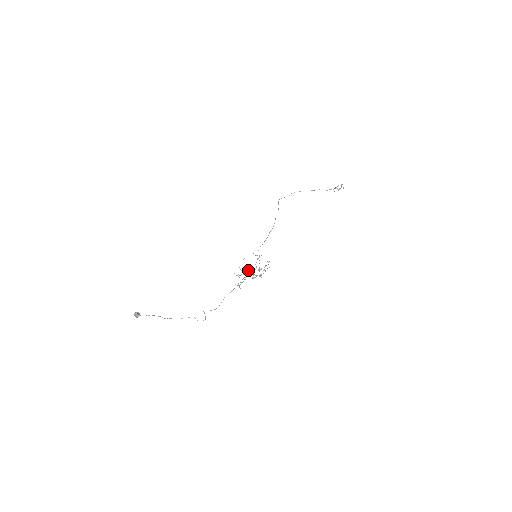
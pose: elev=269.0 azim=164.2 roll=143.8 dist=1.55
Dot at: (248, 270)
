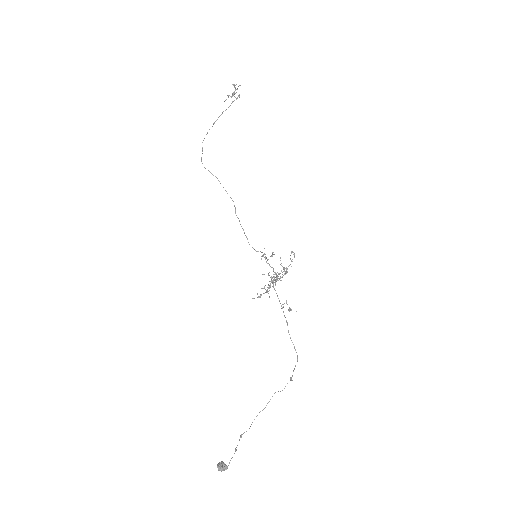
Dot at: occluded
